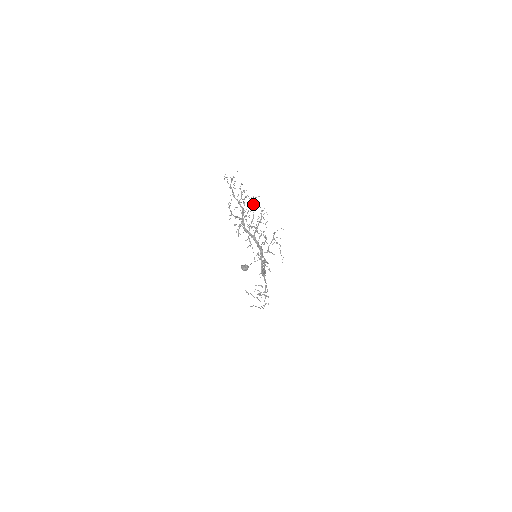
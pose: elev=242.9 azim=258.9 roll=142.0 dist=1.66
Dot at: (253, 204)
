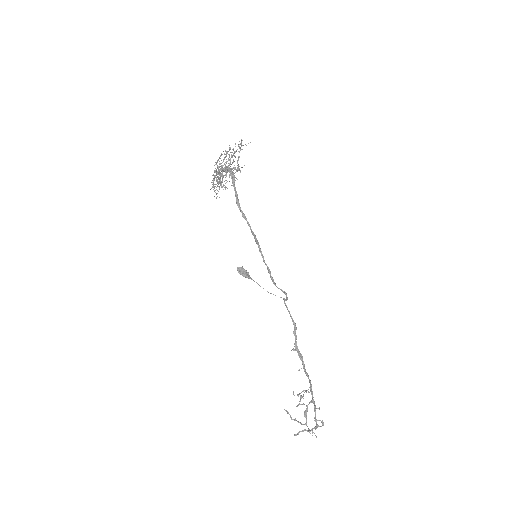
Dot at: (229, 159)
